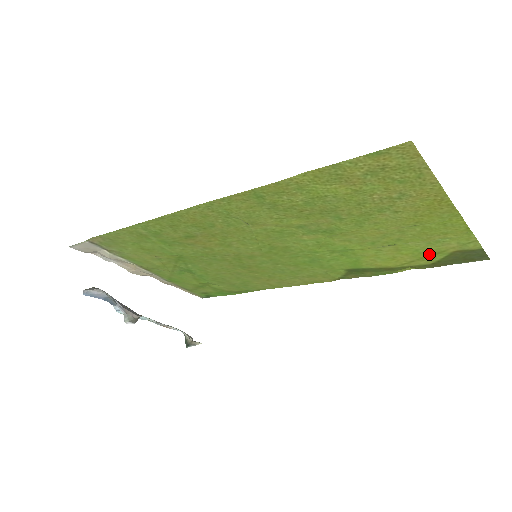
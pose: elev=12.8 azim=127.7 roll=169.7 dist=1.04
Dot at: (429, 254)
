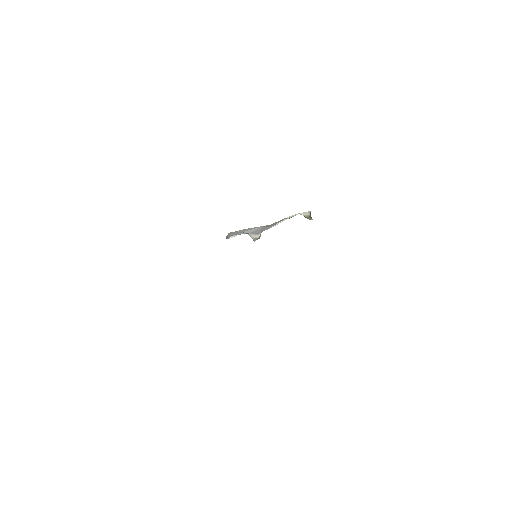
Dot at: occluded
